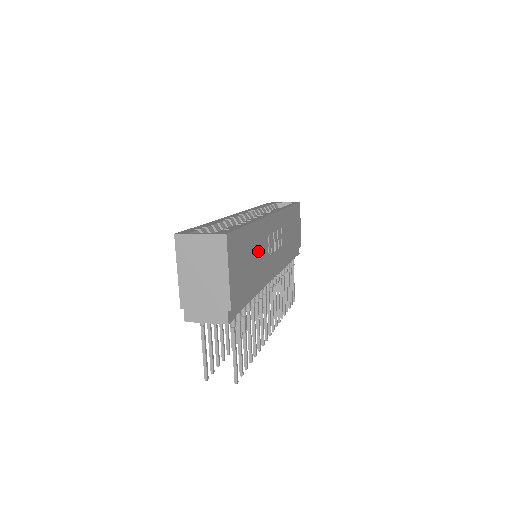
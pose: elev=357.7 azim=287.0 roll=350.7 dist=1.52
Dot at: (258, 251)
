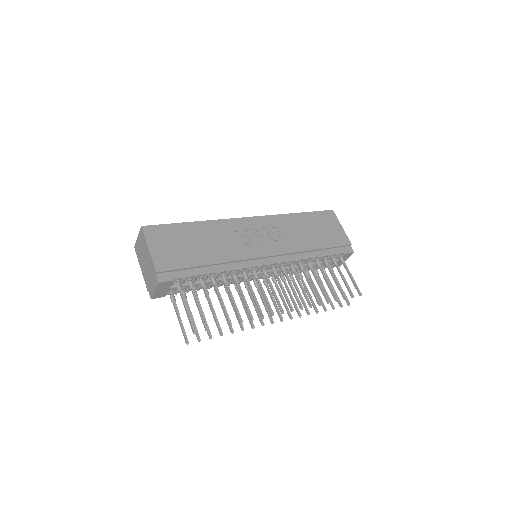
Dot at: (214, 240)
